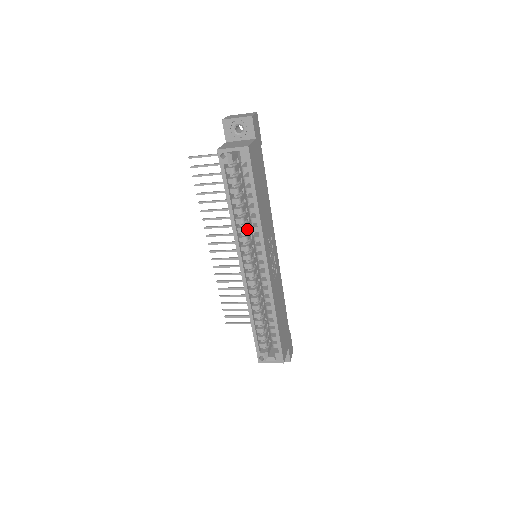
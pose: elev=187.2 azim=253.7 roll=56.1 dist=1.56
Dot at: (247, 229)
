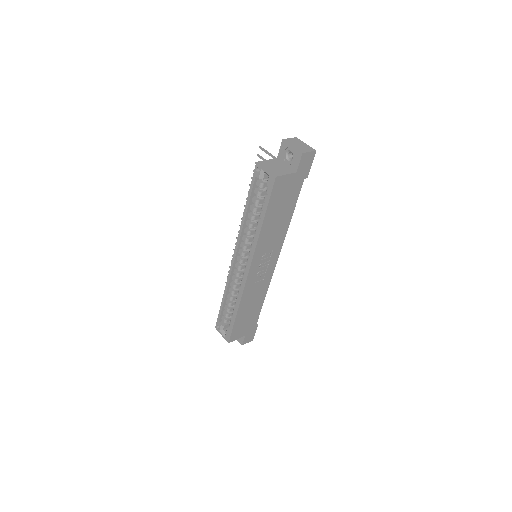
Dot at: (253, 233)
